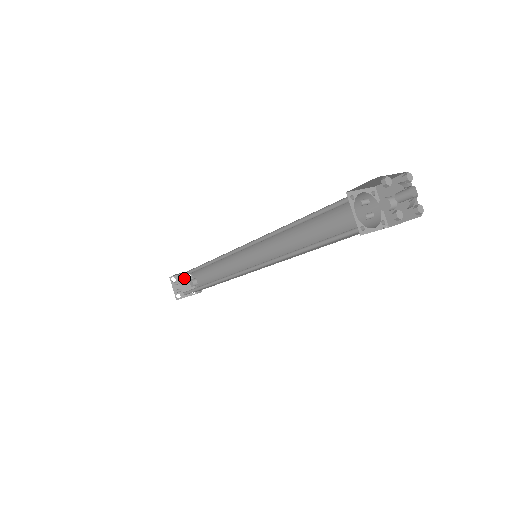
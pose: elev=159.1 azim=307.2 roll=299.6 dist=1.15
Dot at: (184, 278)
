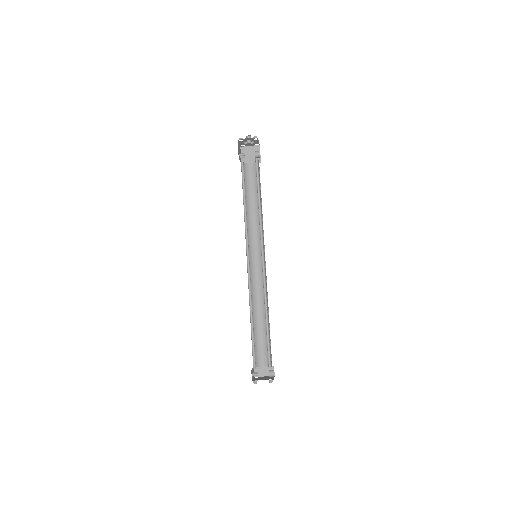
Dot at: (267, 377)
